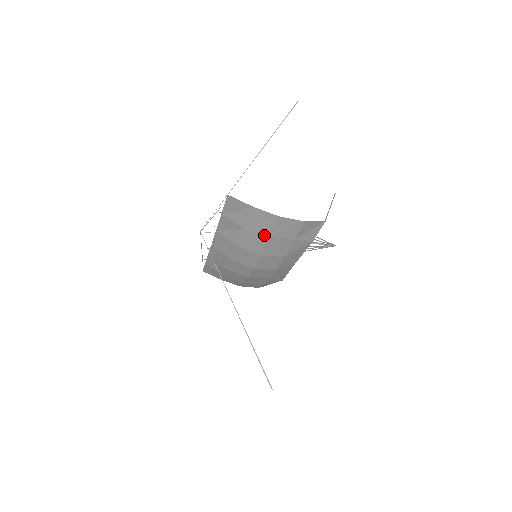
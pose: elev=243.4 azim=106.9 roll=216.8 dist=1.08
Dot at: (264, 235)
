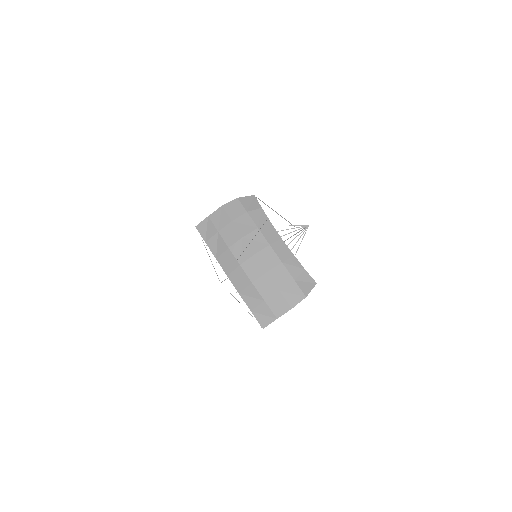
Dot at: (229, 223)
